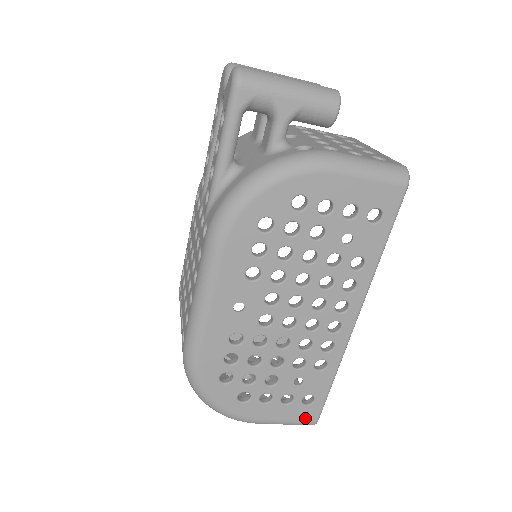
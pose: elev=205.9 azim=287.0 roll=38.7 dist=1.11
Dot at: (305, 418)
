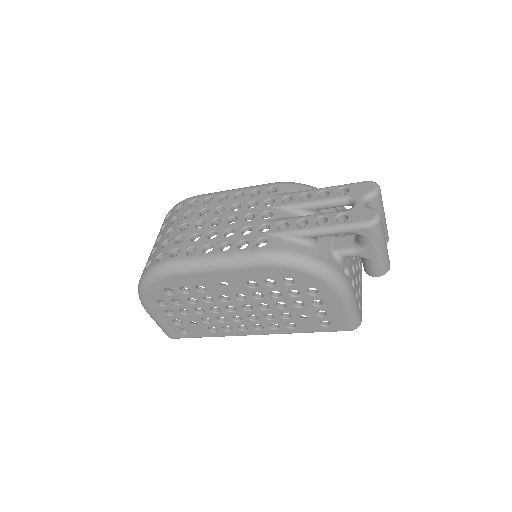
Dot at: (171, 333)
